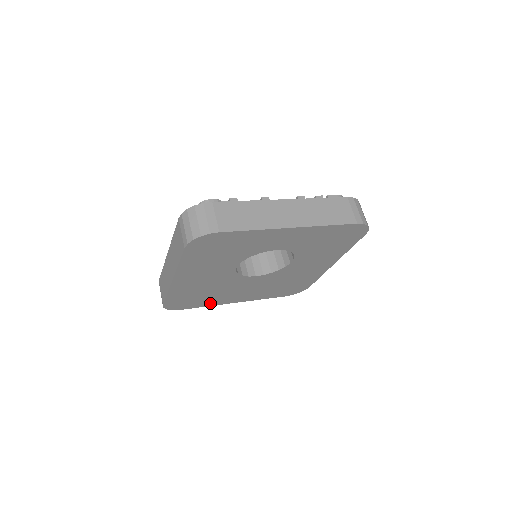
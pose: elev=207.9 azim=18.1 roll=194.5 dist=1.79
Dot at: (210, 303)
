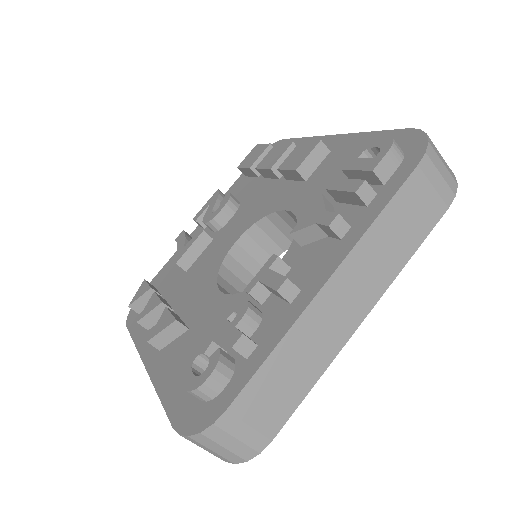
Dot at: occluded
